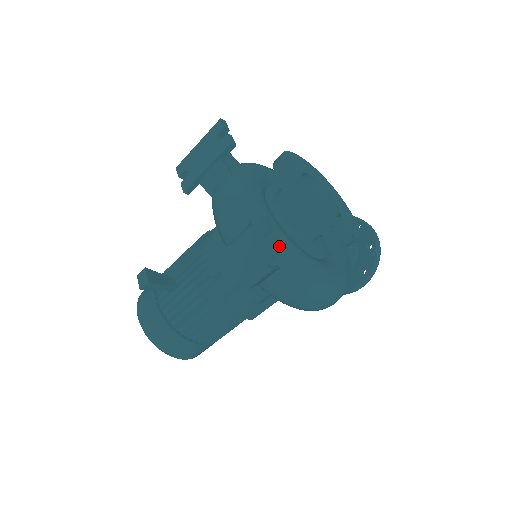
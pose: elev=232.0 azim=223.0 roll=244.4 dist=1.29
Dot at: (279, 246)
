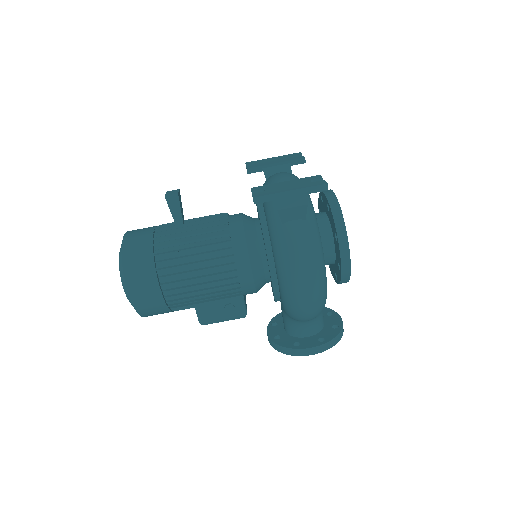
Dot at: (327, 186)
